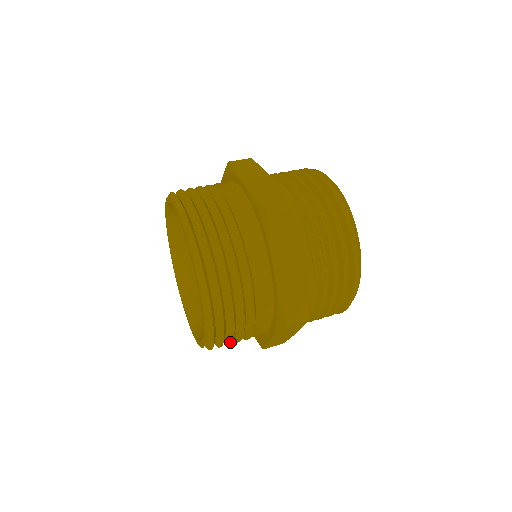
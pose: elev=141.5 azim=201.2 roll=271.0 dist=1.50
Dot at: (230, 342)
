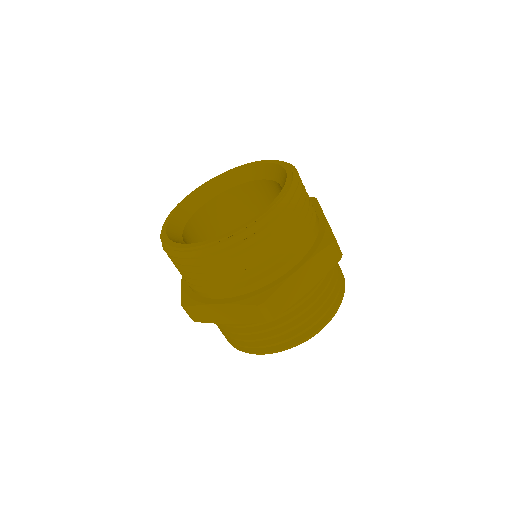
Dot at: (277, 236)
